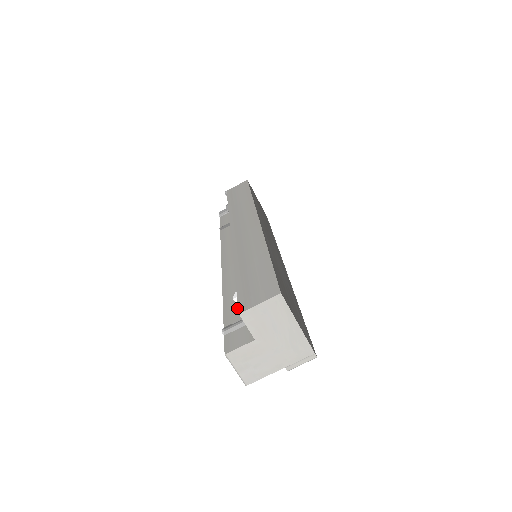
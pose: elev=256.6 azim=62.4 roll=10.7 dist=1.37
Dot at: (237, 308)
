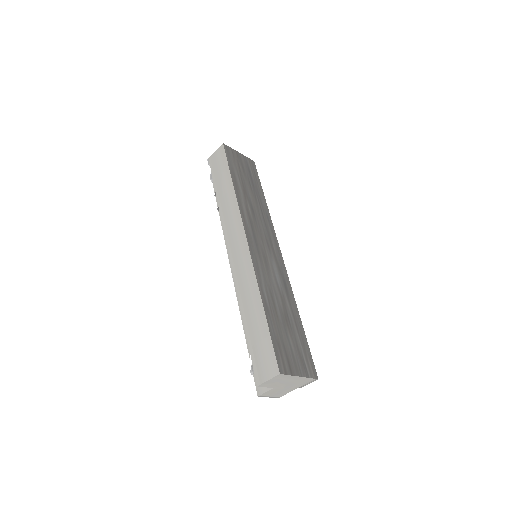
Dot at: occluded
